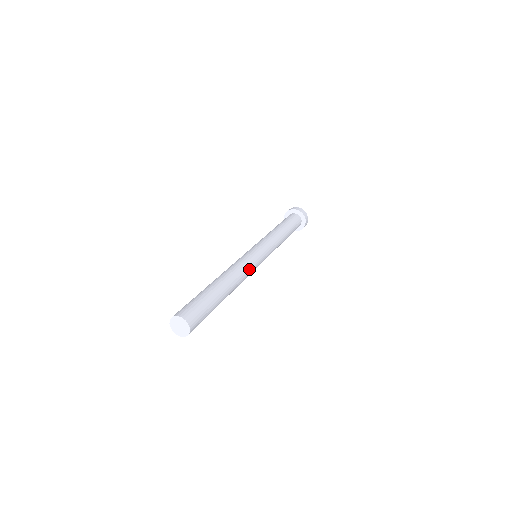
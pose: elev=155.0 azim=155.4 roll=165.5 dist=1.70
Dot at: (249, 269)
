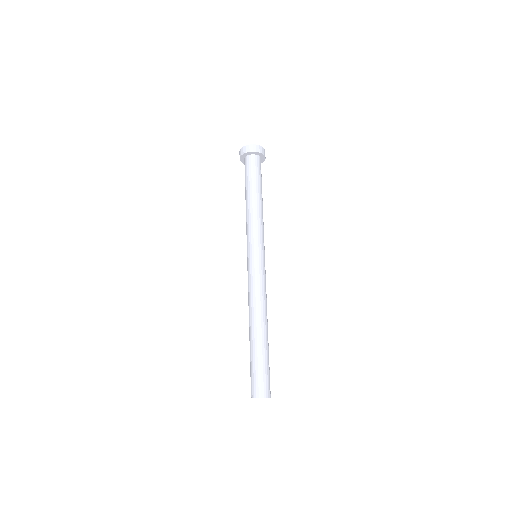
Dot at: occluded
